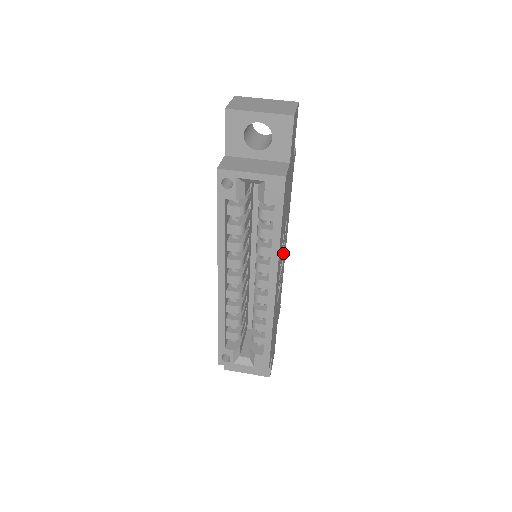
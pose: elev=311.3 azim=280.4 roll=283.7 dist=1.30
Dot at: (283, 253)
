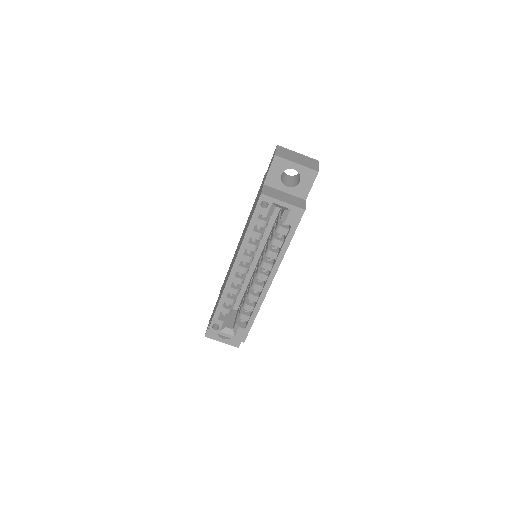
Dot at: occluded
